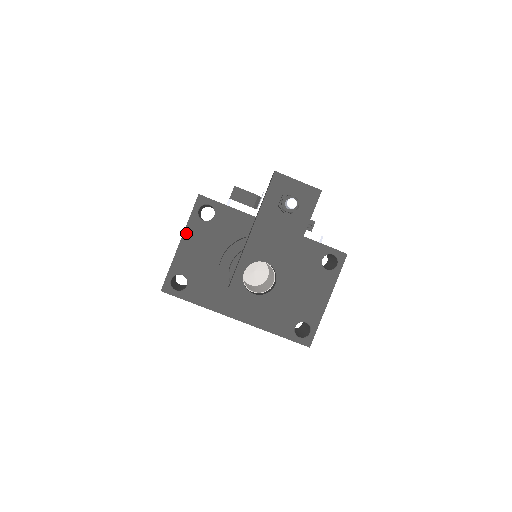
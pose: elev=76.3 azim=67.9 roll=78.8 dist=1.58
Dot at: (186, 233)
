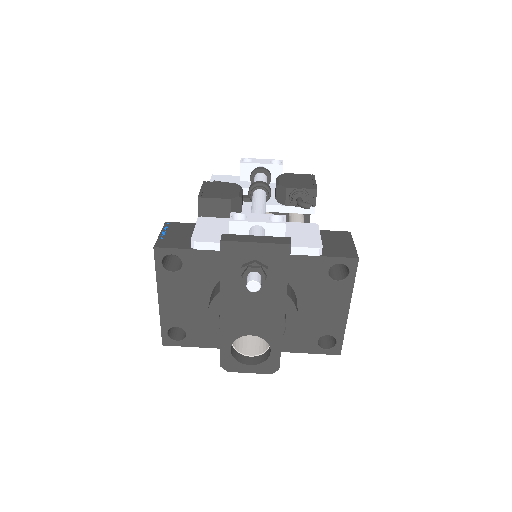
Dot at: (160, 289)
